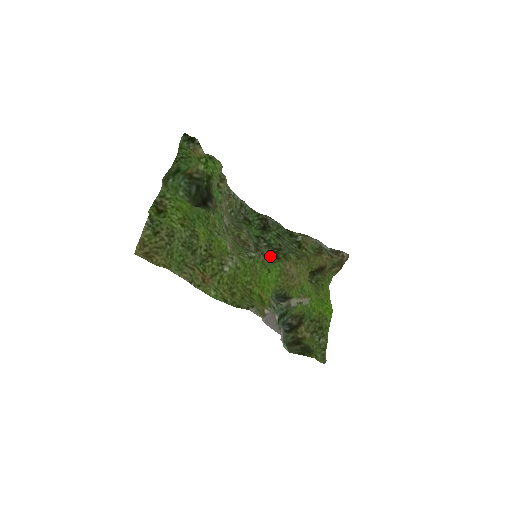
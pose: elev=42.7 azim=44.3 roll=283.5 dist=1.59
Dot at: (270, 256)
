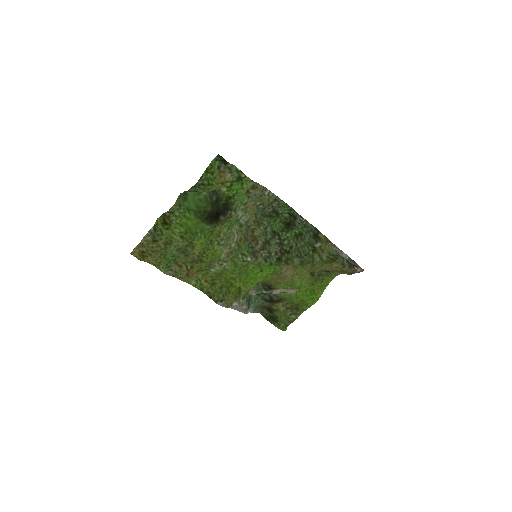
Dot at: (275, 254)
